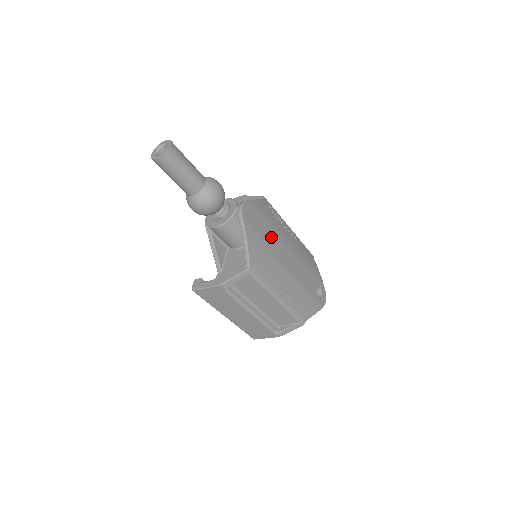
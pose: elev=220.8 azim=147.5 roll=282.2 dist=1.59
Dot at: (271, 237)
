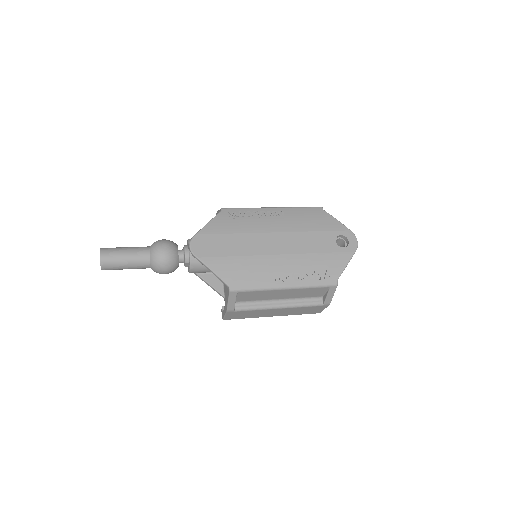
Dot at: (241, 243)
